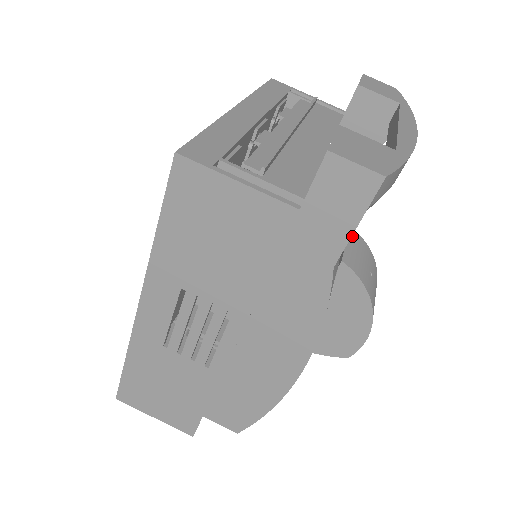
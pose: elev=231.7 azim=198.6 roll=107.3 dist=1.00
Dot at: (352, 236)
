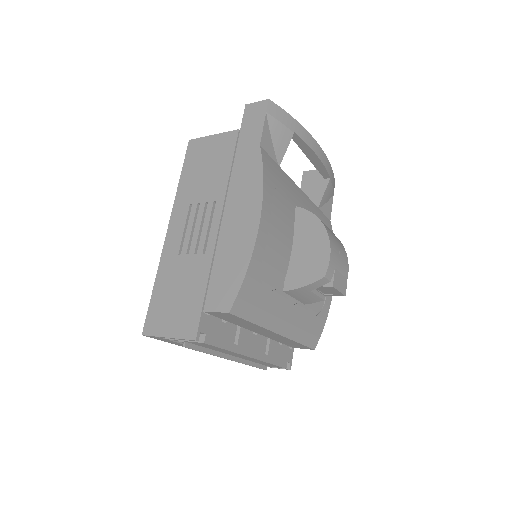
Dot at: occluded
